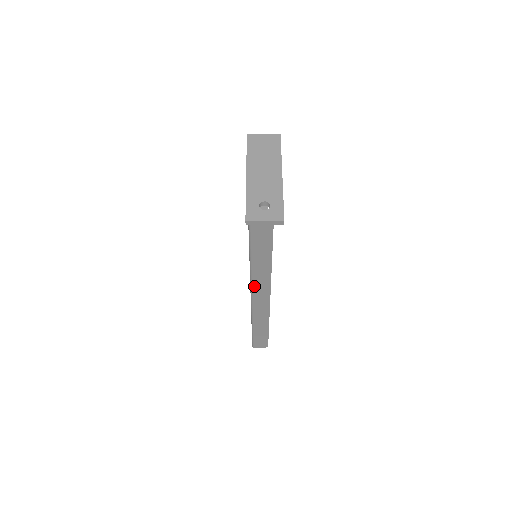
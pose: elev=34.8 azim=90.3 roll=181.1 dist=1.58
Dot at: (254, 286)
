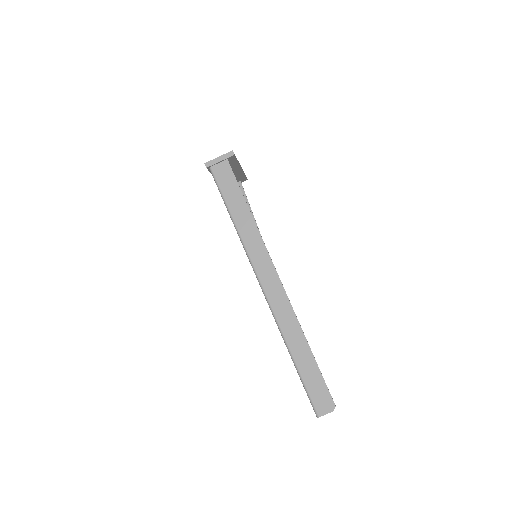
Dot at: (253, 260)
